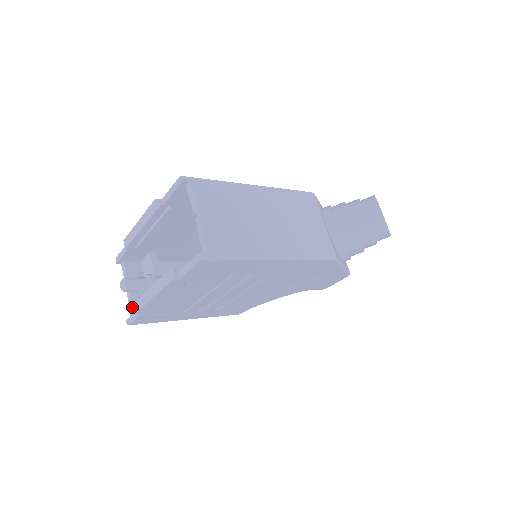
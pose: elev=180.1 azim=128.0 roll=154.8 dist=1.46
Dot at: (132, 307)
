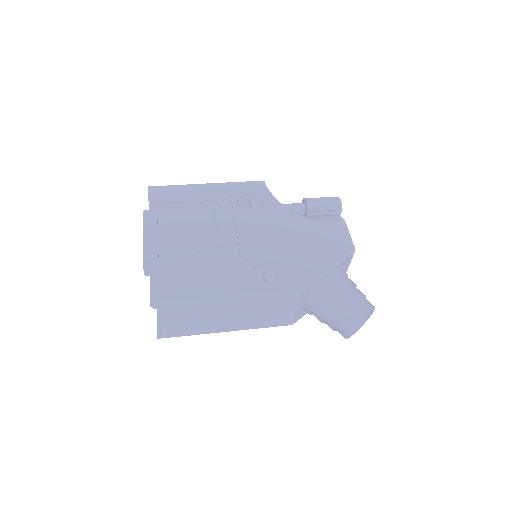
Dot at: occluded
